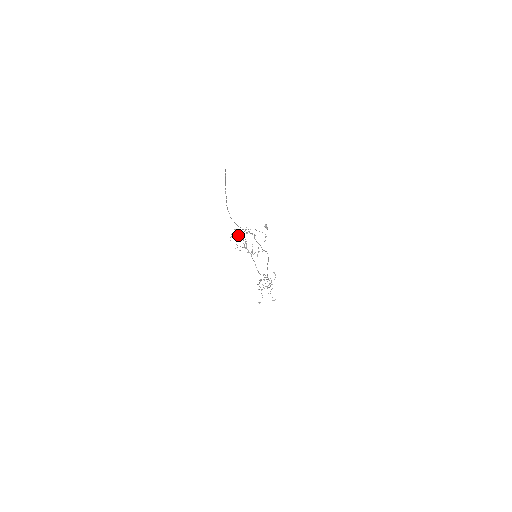
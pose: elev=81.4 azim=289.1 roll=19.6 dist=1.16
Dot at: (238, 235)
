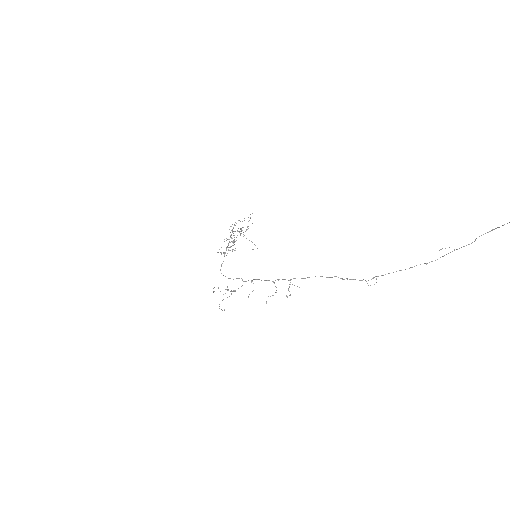
Dot at: occluded
